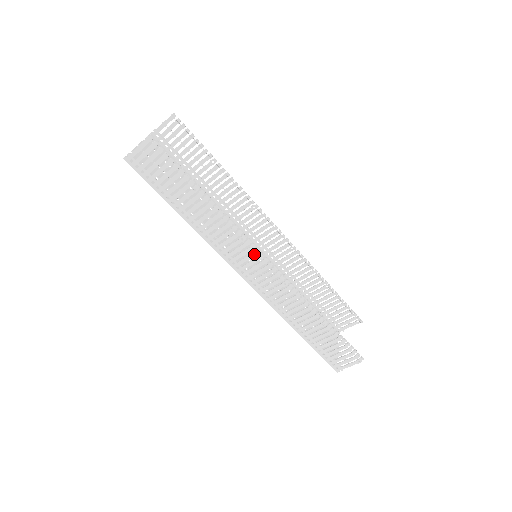
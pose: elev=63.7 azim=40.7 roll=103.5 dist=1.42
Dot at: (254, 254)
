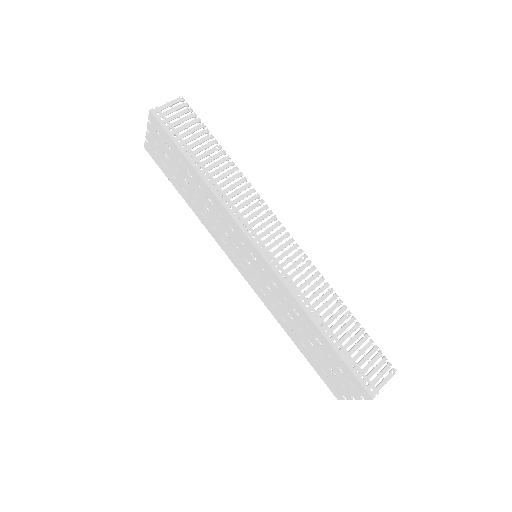
Dot at: (271, 220)
